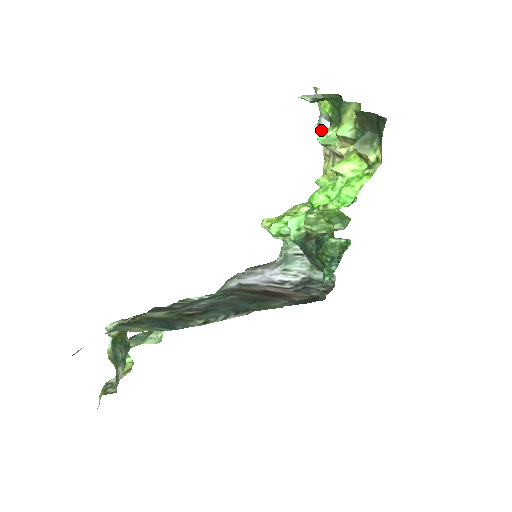
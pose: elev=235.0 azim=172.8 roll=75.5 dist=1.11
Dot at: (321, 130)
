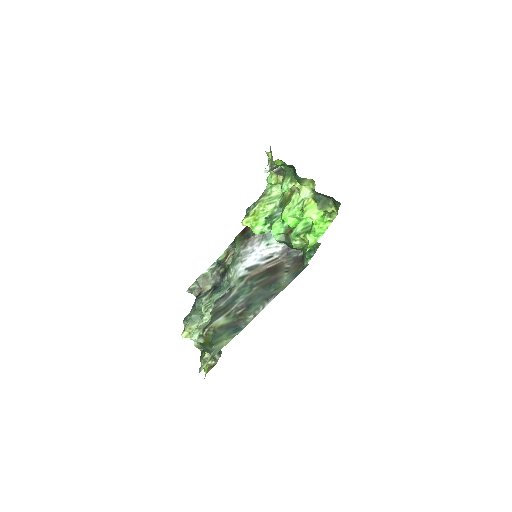
Dot at: (274, 170)
